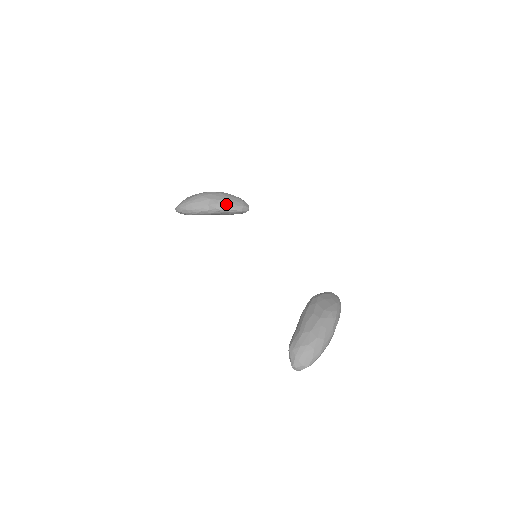
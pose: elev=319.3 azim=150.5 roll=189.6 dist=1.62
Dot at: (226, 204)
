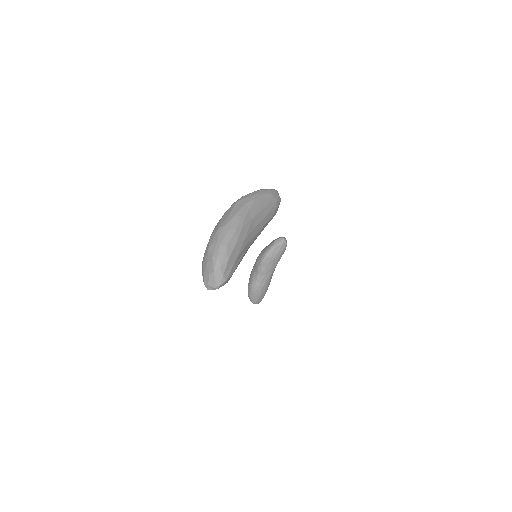
Dot at: (261, 255)
